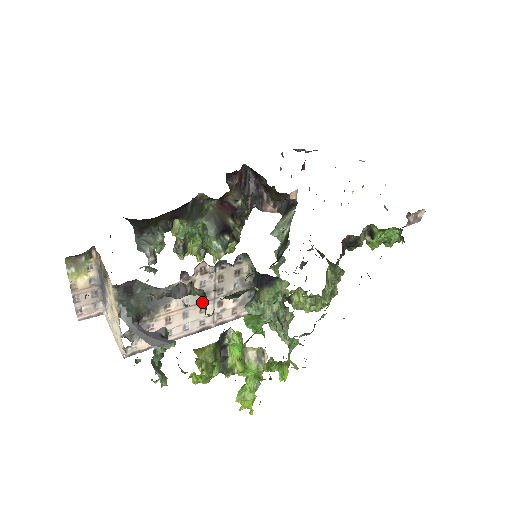
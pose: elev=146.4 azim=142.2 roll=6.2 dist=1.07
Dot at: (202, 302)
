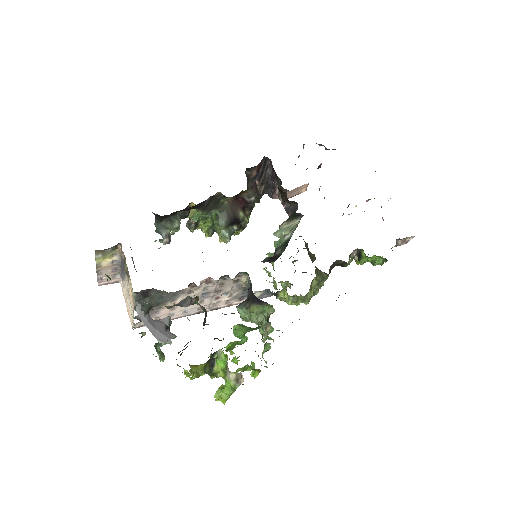
Dot at: (203, 298)
